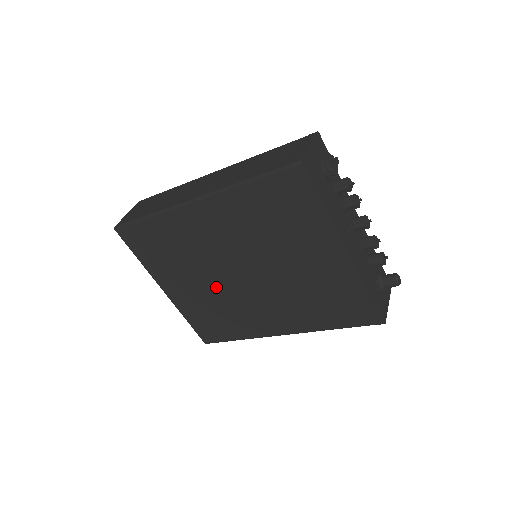
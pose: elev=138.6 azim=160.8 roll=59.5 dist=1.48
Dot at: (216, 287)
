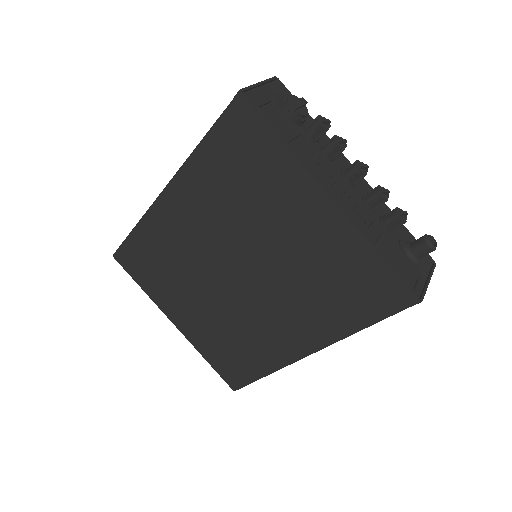
Dot at: (218, 302)
